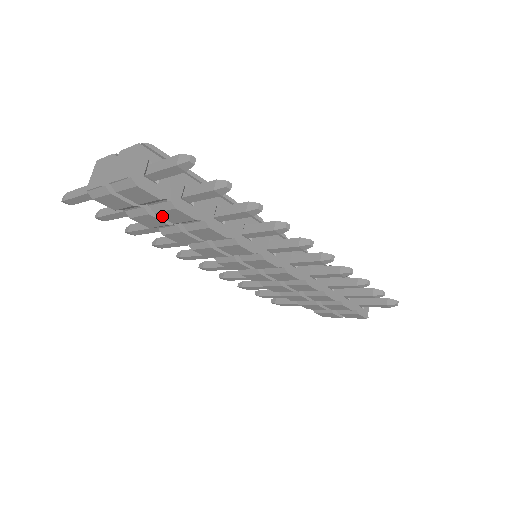
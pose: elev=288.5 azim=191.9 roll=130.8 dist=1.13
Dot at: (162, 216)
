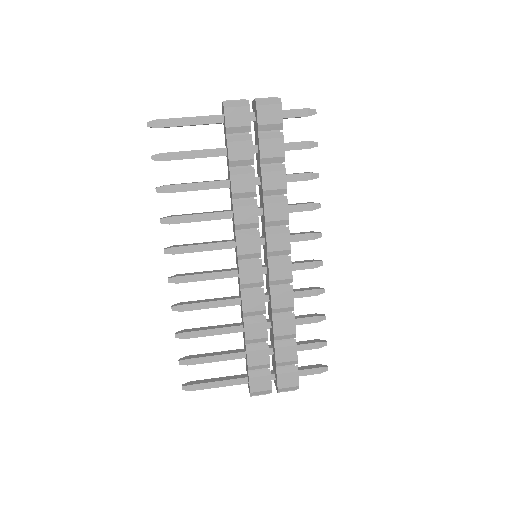
Dot at: (261, 145)
